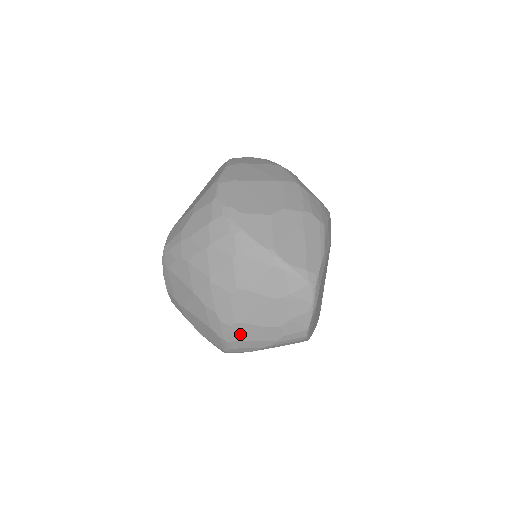
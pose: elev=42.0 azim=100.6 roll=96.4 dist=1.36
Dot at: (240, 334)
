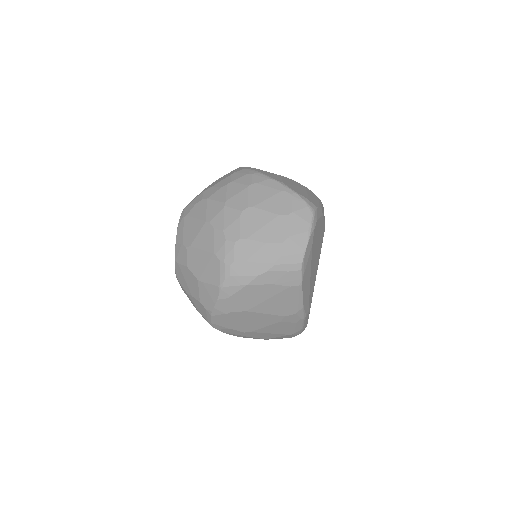
Dot at: (241, 253)
